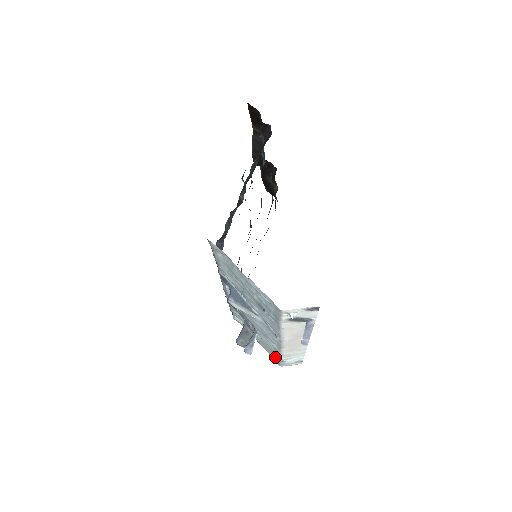
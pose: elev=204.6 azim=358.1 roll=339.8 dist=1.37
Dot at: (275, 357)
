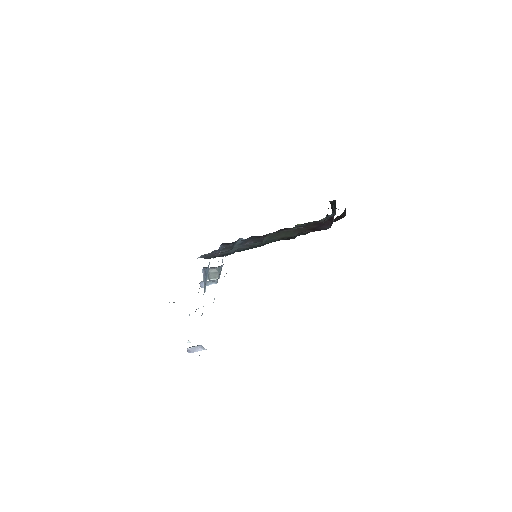
Dot at: occluded
